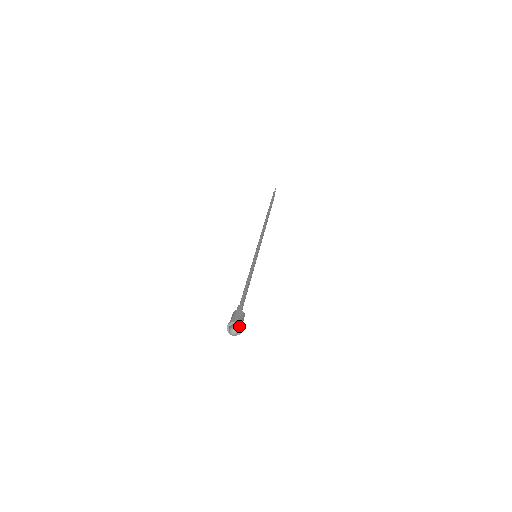
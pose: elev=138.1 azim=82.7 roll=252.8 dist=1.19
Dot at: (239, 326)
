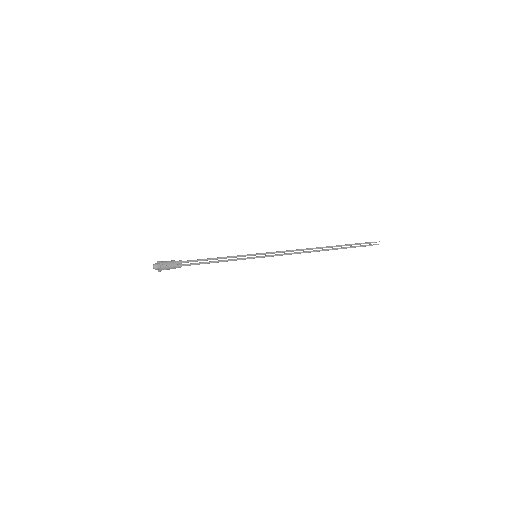
Dot at: (160, 265)
